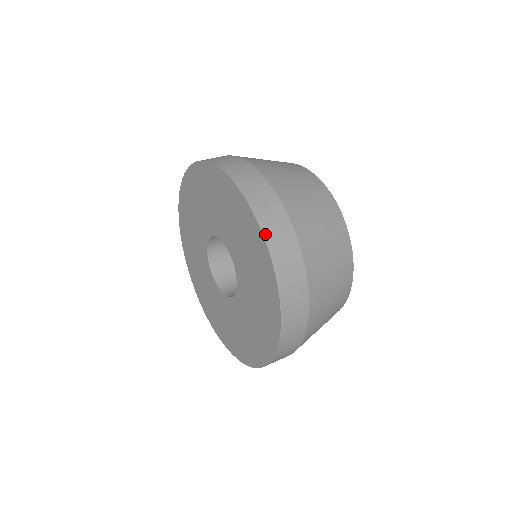
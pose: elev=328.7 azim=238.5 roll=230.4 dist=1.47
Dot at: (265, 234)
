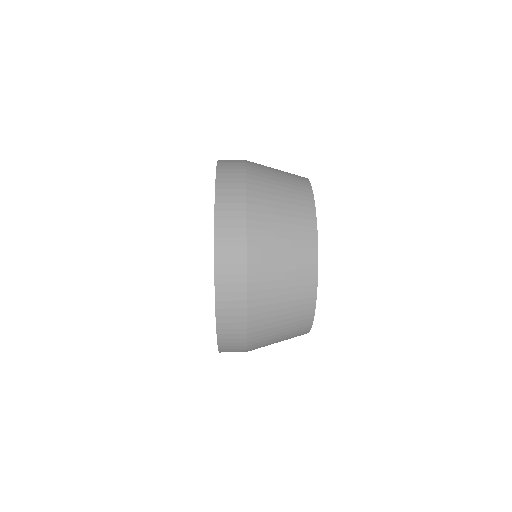
Dot at: occluded
